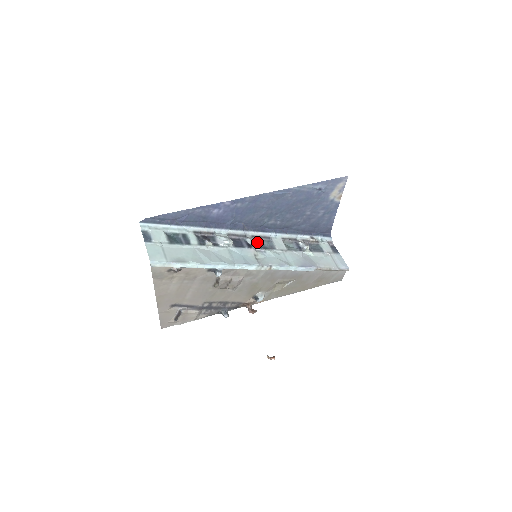
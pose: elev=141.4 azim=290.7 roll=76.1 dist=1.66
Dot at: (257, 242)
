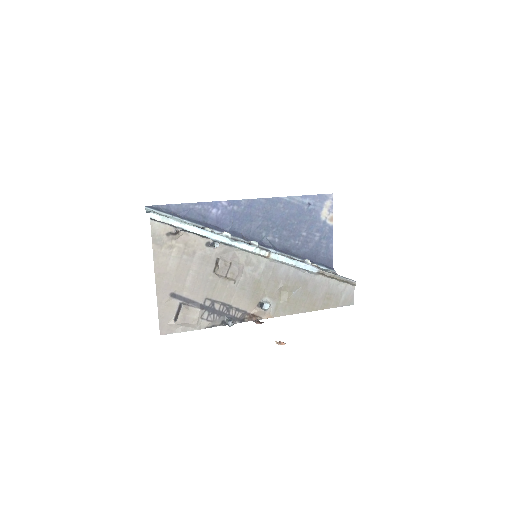
Dot at: (255, 242)
